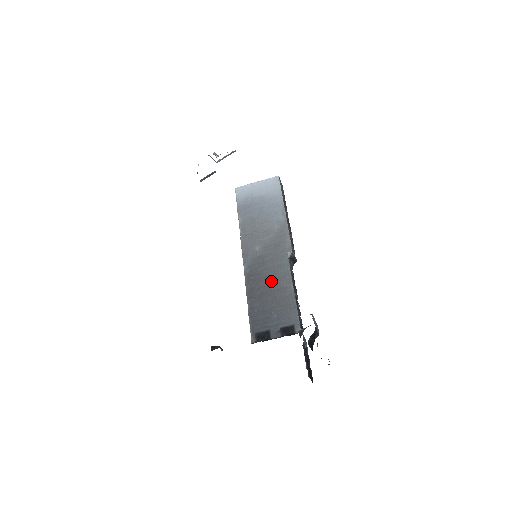
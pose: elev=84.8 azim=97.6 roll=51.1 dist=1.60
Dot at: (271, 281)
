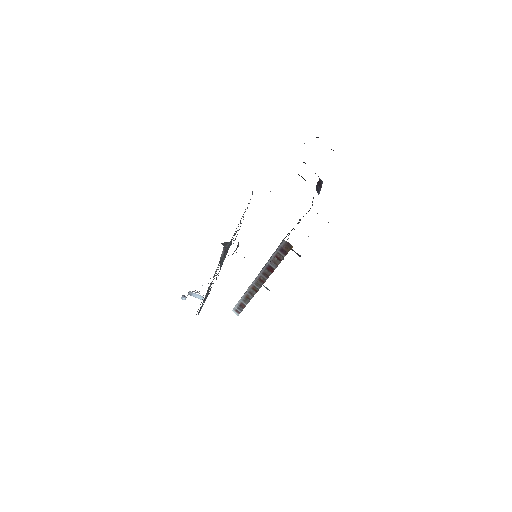
Dot at: occluded
